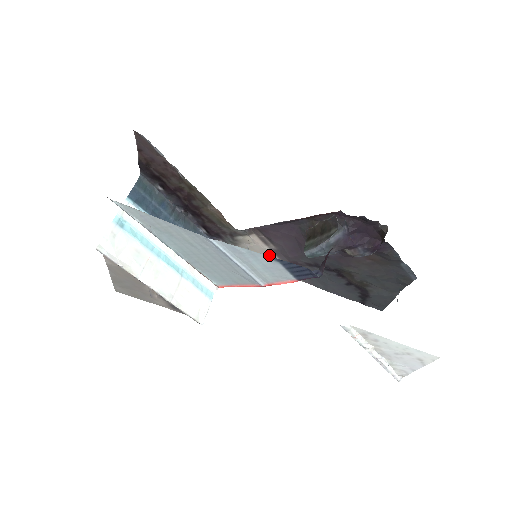
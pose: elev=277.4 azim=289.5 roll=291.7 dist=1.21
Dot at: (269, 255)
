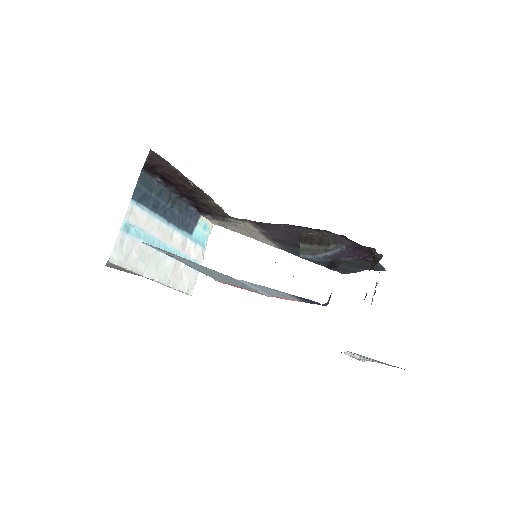
Dot at: (256, 233)
